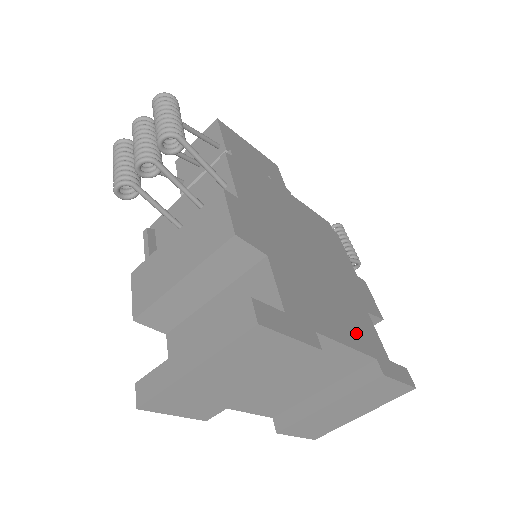
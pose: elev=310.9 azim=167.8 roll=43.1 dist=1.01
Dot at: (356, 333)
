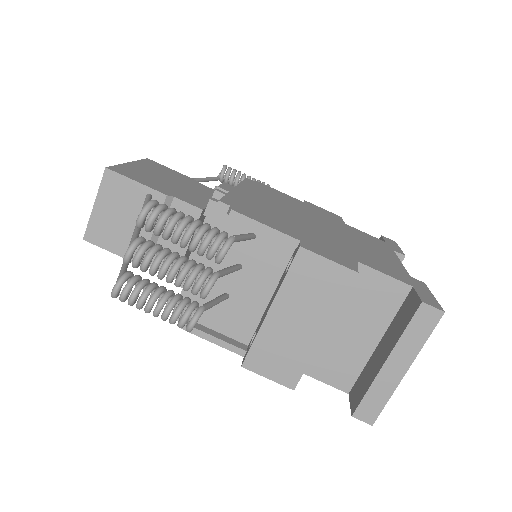
Dot at: (380, 248)
